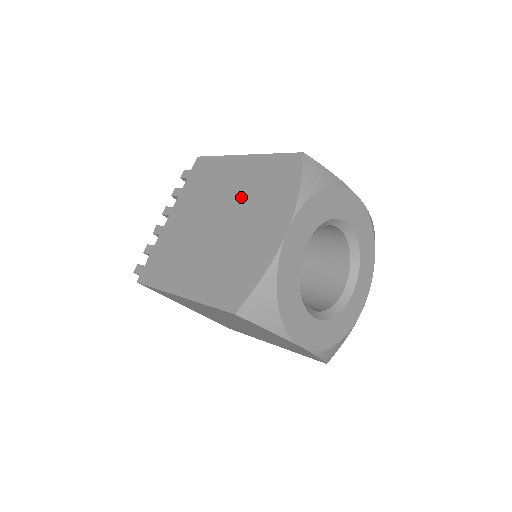
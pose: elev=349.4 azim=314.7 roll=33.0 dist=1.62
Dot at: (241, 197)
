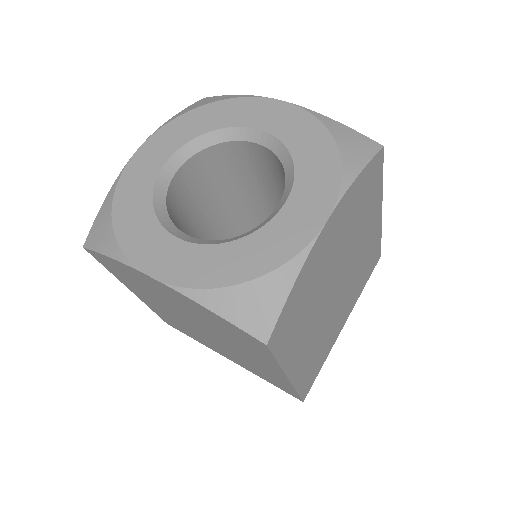
Dot at: occluded
